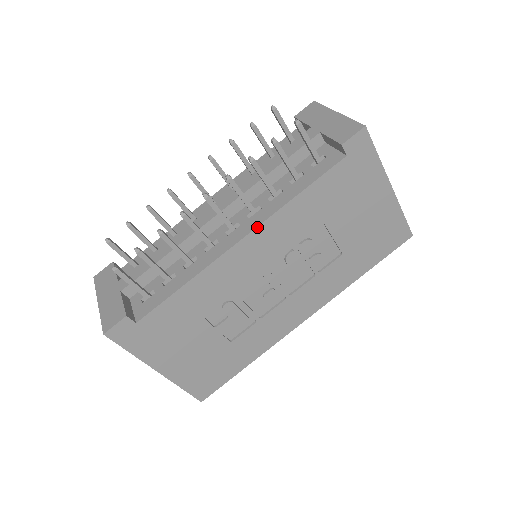
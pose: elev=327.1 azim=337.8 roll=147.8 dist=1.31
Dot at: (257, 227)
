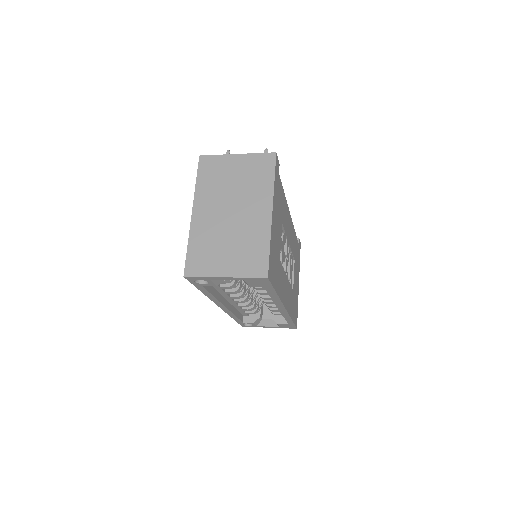
Dot at: occluded
